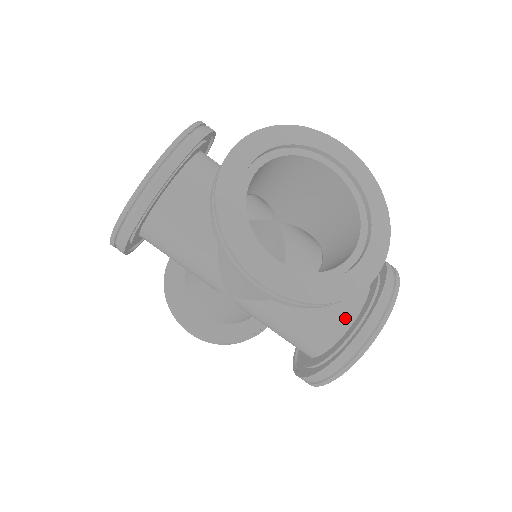
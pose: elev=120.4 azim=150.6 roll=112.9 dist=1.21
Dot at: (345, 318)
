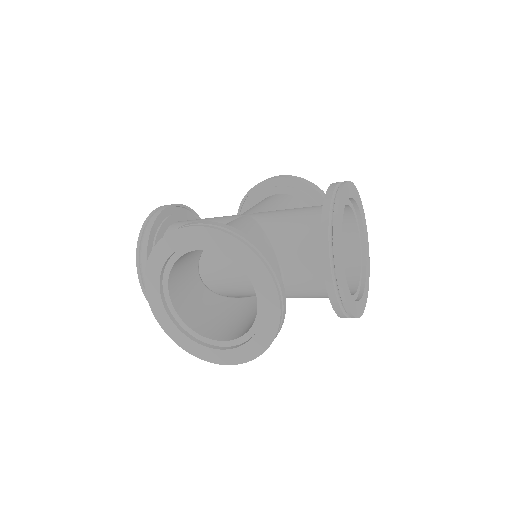
Dot at: (325, 285)
